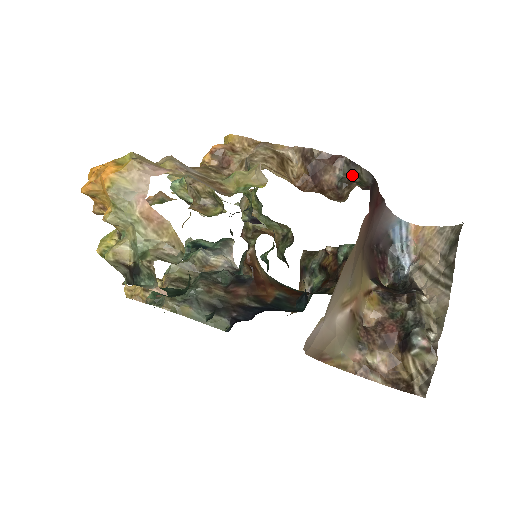
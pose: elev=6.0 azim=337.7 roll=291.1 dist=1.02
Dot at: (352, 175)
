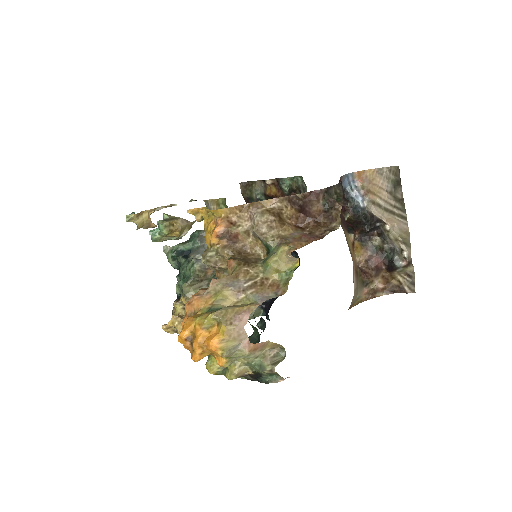
Dot at: (331, 196)
